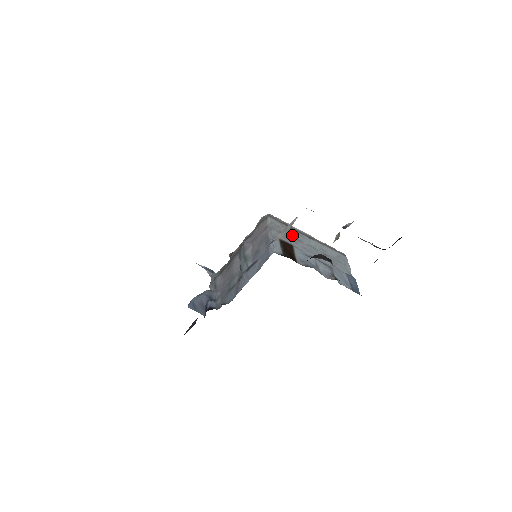
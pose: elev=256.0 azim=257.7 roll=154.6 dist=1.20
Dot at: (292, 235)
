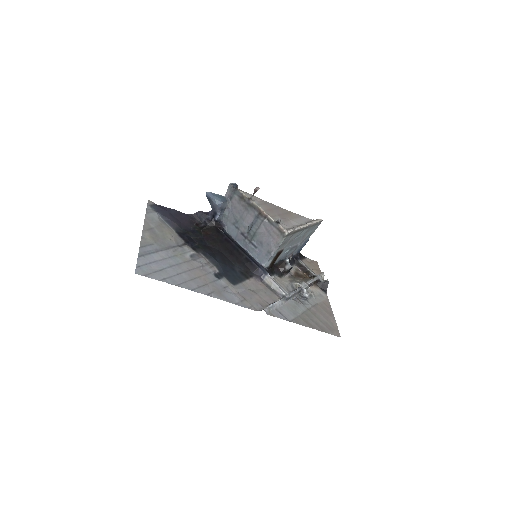
Dot at: (291, 239)
